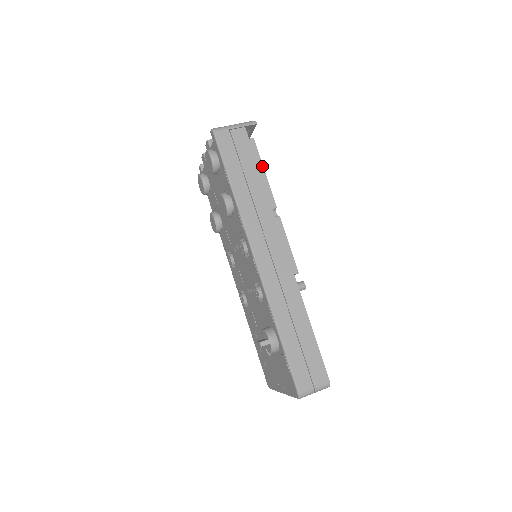
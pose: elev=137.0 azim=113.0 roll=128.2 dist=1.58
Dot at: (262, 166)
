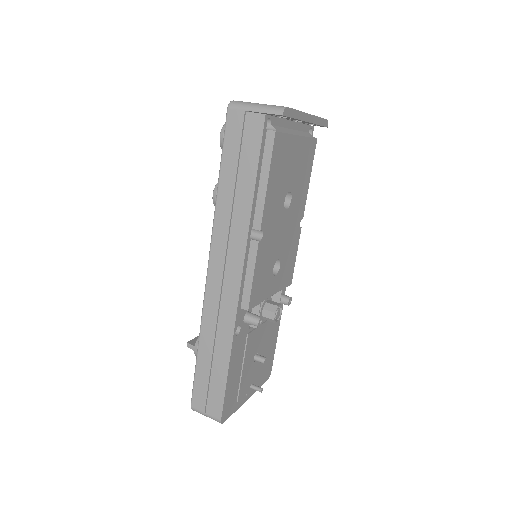
Dot at: (268, 172)
